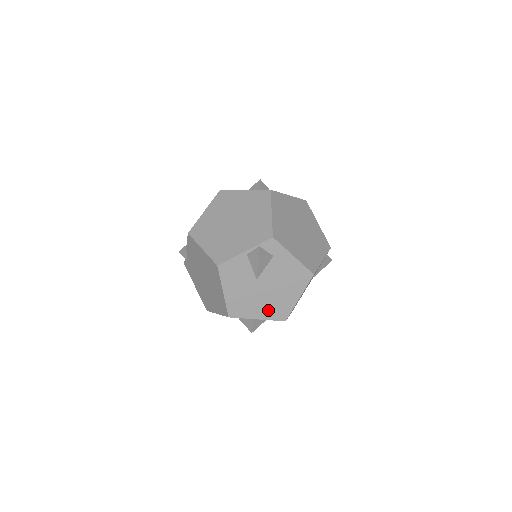
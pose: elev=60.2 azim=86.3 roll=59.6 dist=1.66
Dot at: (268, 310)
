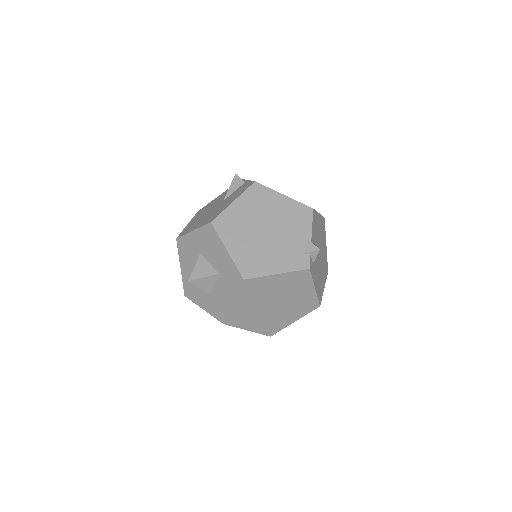
Dot at: occluded
